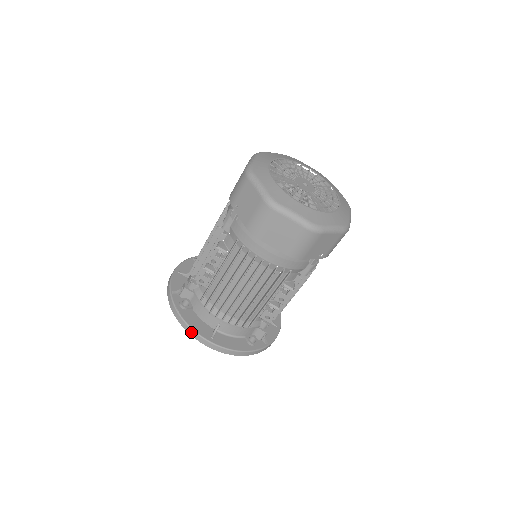
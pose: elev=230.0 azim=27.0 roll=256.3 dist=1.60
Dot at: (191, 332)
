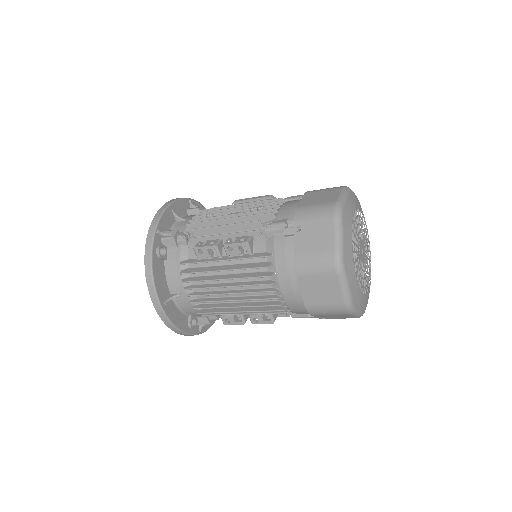
Dot at: (151, 286)
